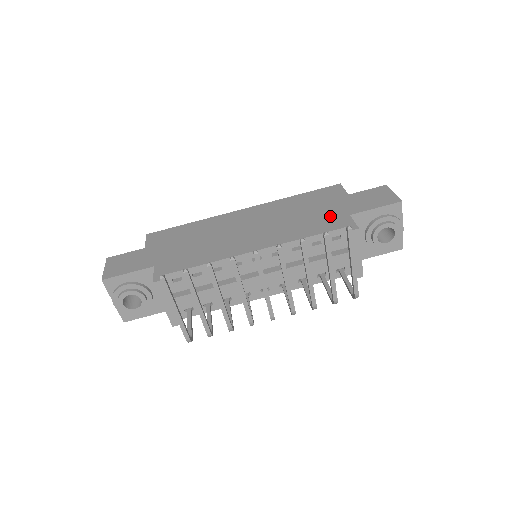
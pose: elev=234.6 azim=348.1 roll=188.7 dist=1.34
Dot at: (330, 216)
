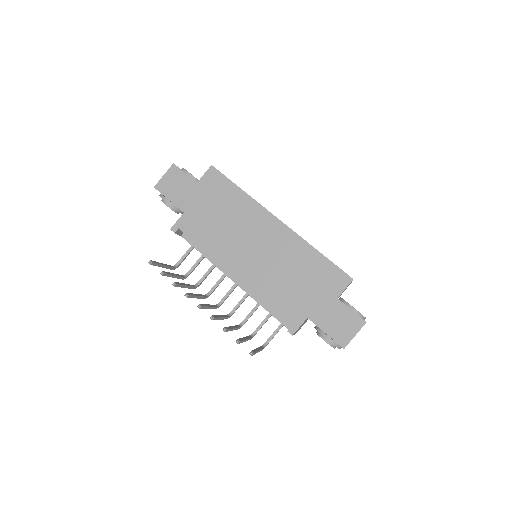
Dot at: (299, 303)
